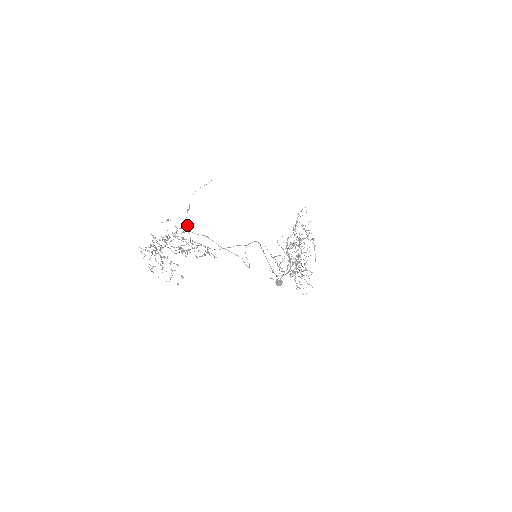
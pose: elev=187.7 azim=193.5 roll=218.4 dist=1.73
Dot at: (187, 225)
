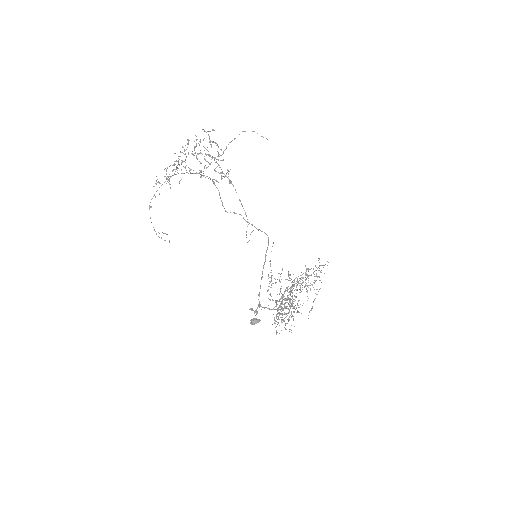
Dot at: (223, 153)
